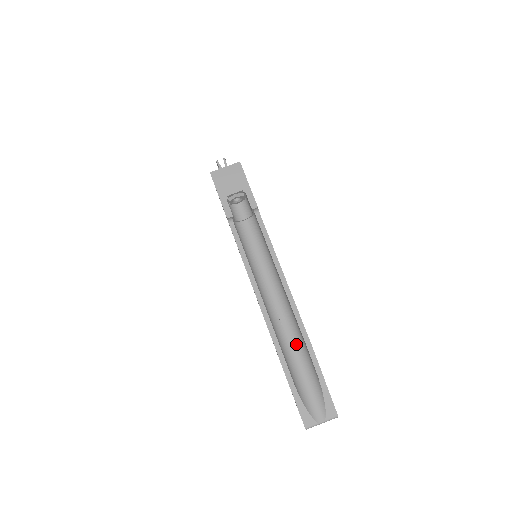
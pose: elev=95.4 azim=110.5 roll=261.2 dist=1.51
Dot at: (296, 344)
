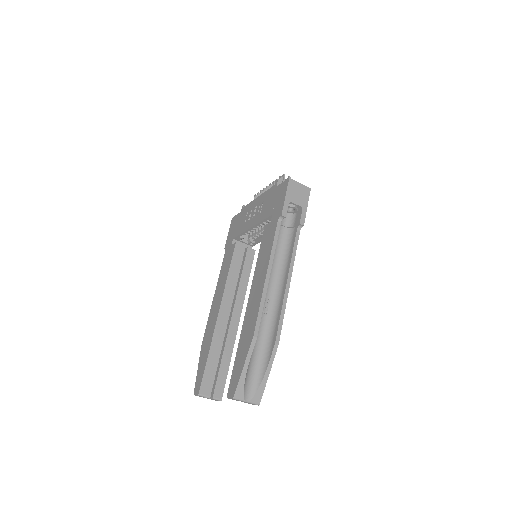
Dot at: (264, 334)
